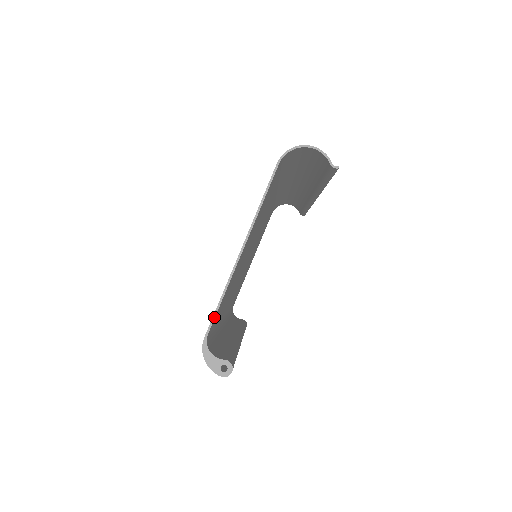
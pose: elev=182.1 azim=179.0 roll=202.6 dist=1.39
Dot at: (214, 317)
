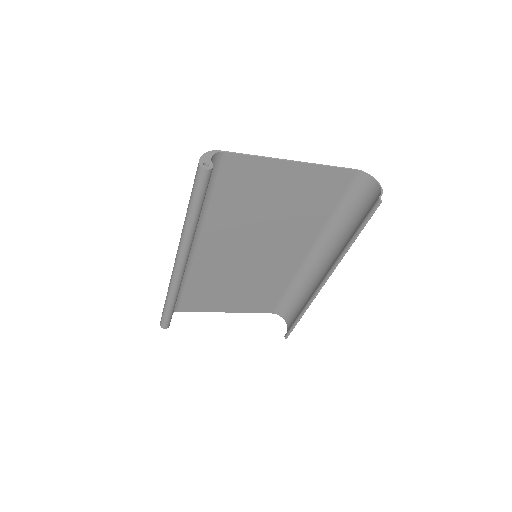
Dot at: (238, 153)
